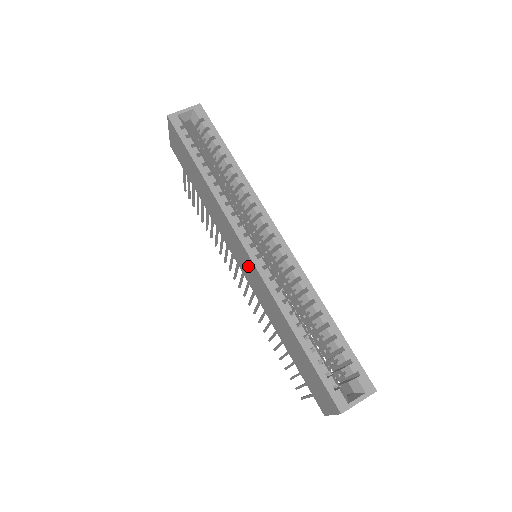
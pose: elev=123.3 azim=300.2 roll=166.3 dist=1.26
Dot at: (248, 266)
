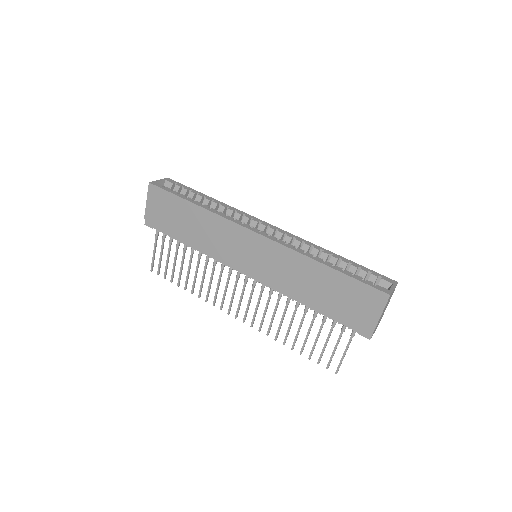
Dot at: (260, 251)
